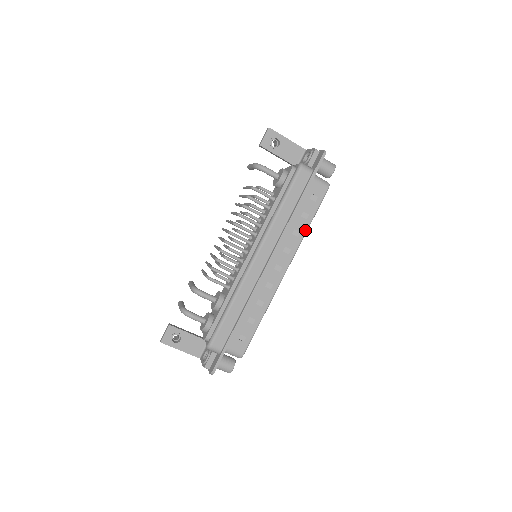
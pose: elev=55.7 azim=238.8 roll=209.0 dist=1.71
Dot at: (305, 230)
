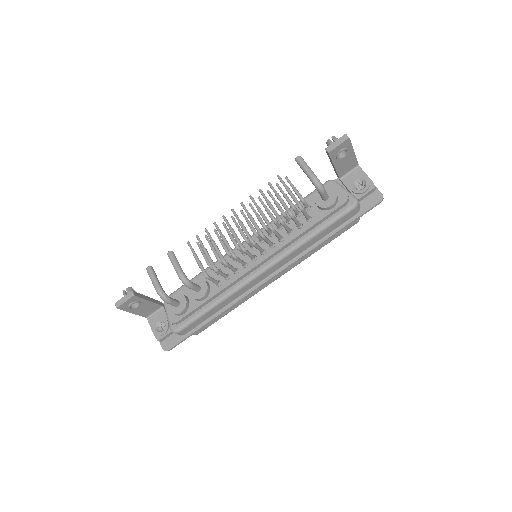
Dot at: occluded
